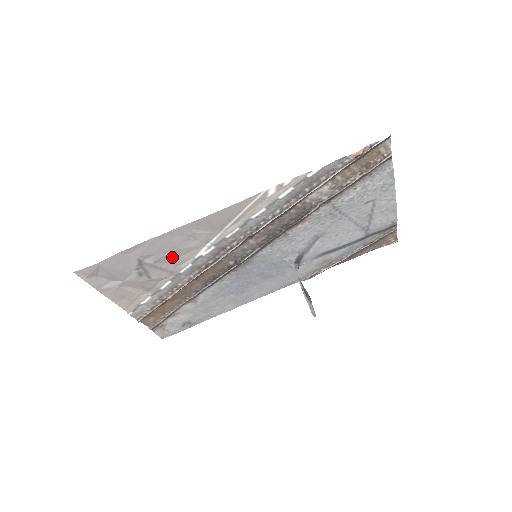
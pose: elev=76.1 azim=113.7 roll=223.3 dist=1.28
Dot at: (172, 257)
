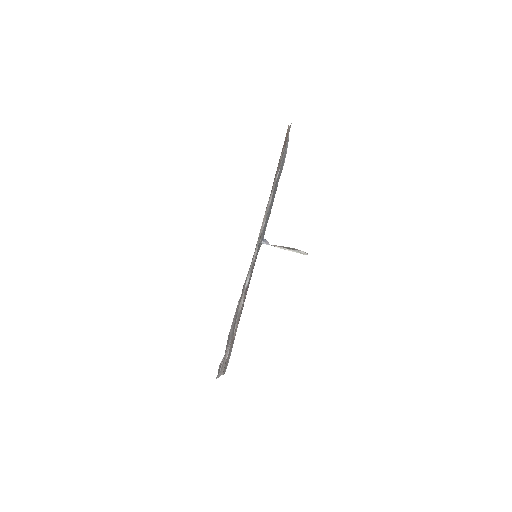
Dot at: occluded
